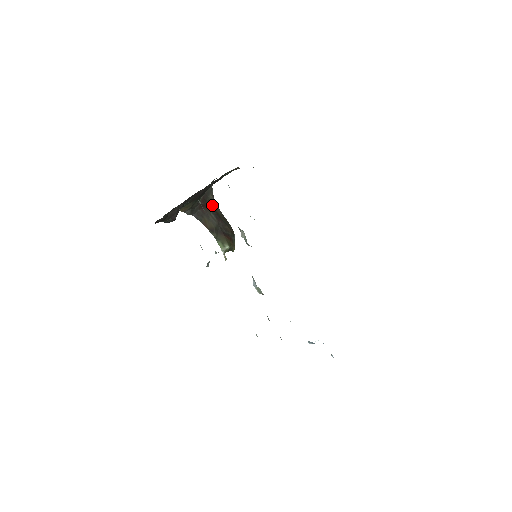
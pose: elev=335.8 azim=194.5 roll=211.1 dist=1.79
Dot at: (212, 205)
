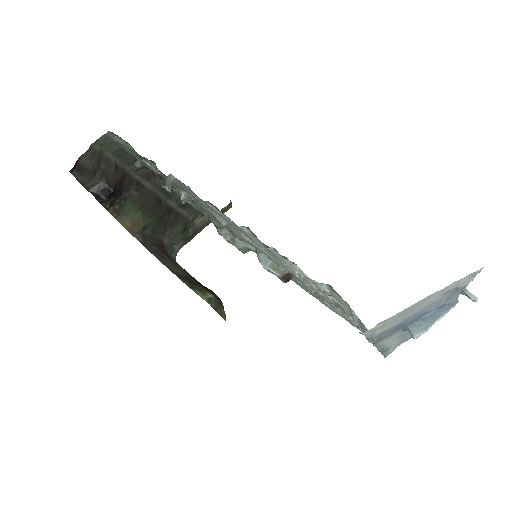
Dot at: occluded
